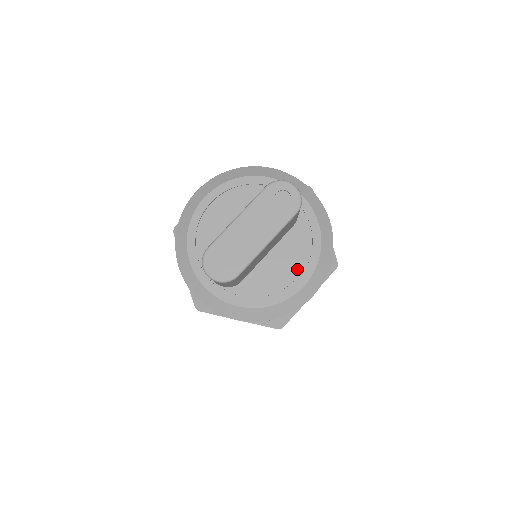
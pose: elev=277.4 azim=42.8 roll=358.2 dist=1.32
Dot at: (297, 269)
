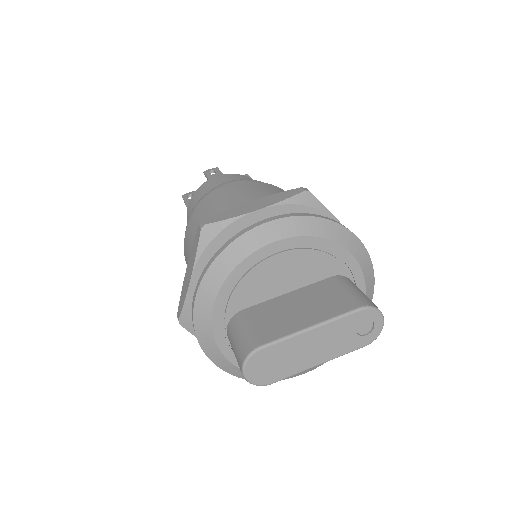
Dot at: occluded
